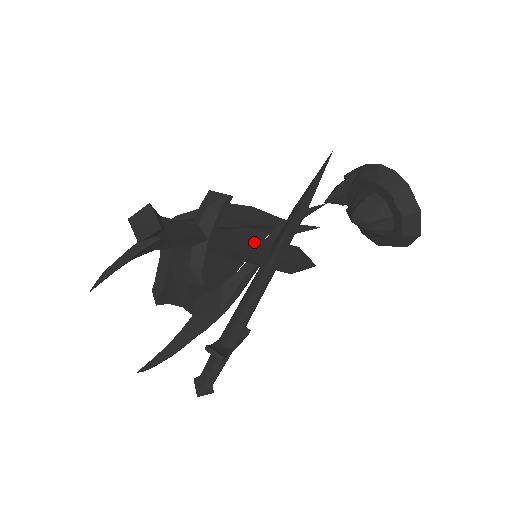
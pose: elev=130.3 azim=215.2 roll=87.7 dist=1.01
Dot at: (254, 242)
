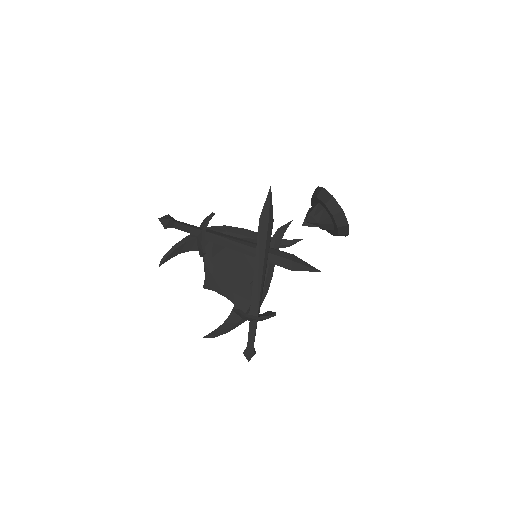
Dot at: (243, 241)
